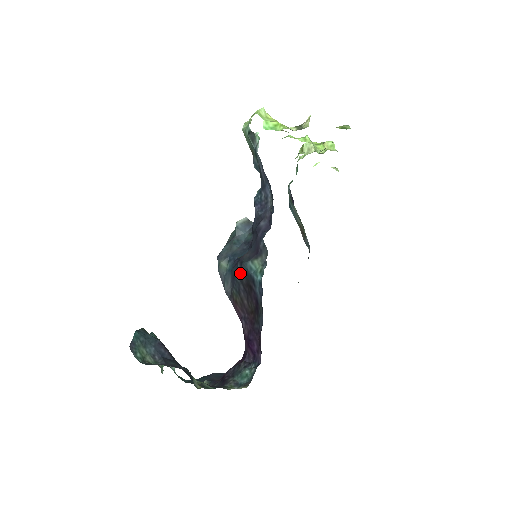
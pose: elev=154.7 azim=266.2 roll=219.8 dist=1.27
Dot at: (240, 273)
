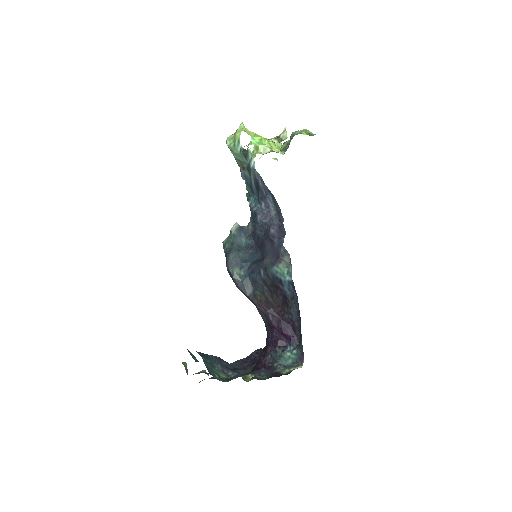
Dot at: (264, 277)
